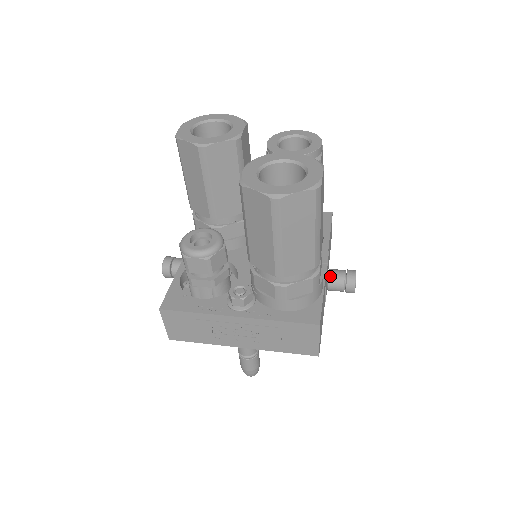
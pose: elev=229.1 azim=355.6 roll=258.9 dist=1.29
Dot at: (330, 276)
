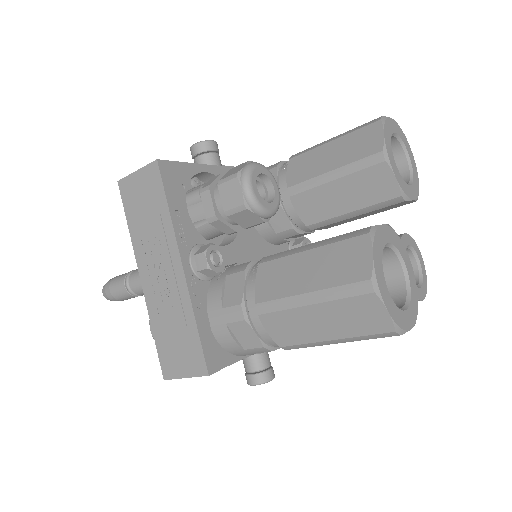
Dot at: occluded
